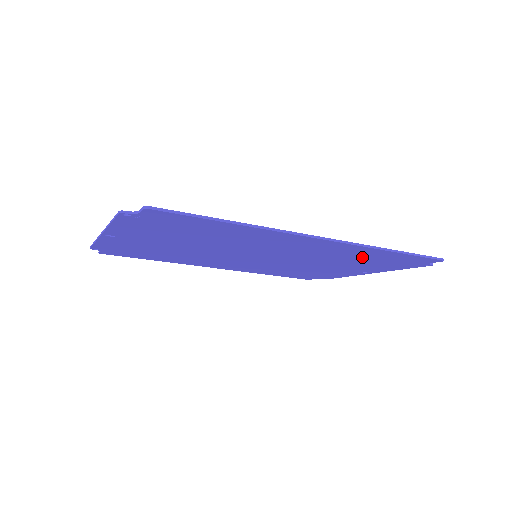
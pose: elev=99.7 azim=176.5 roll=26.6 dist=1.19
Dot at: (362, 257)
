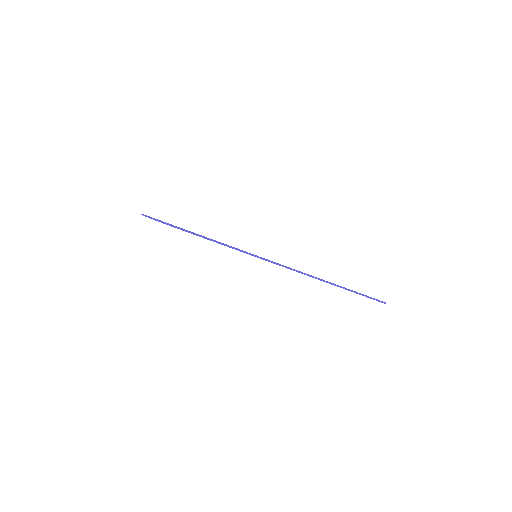
Dot at: occluded
